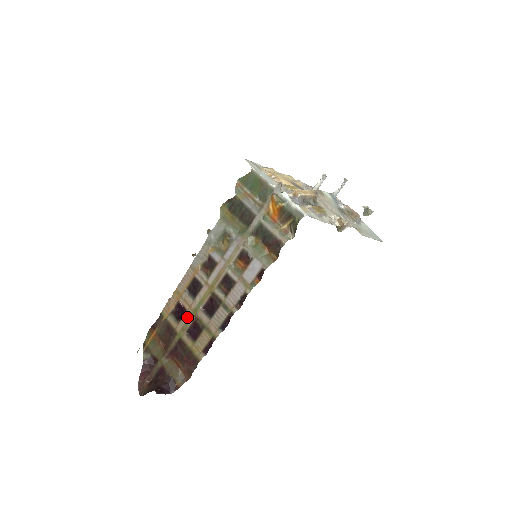
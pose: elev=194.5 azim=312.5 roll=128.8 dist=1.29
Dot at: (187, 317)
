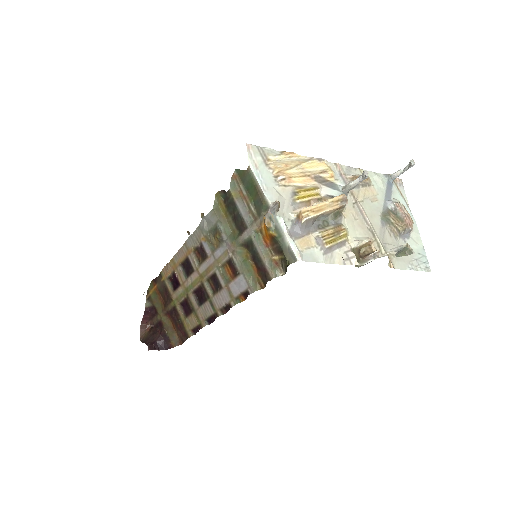
Dot at: (180, 291)
